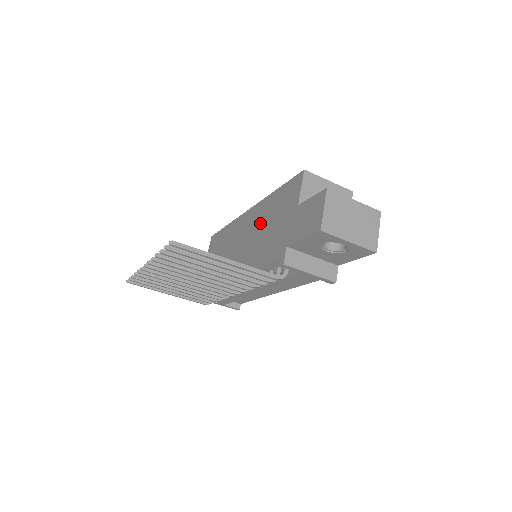
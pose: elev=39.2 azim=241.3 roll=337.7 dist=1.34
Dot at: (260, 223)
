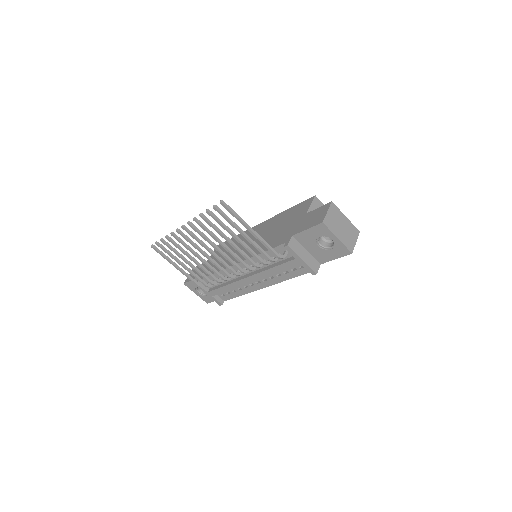
Dot at: (270, 228)
